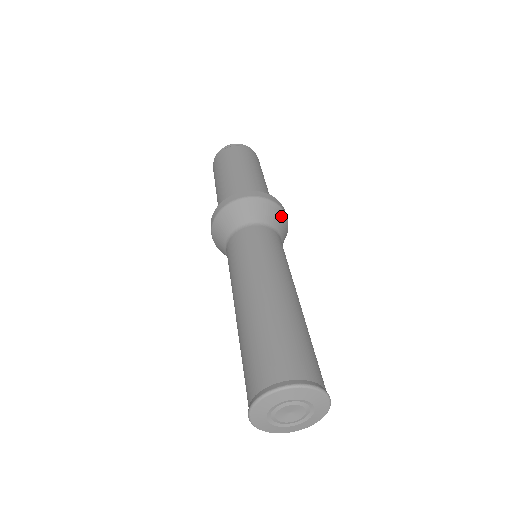
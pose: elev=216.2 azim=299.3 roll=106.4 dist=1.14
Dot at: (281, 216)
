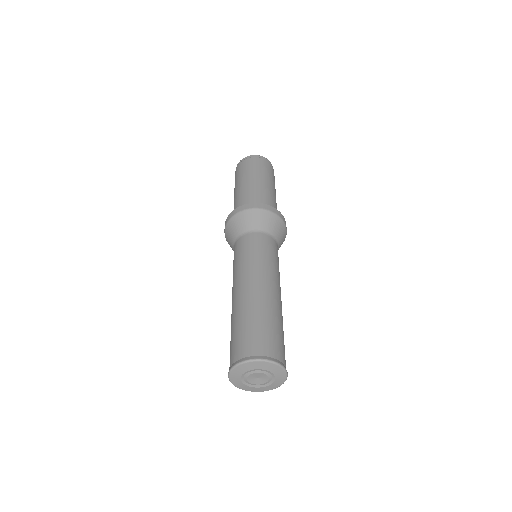
Dot at: (264, 216)
